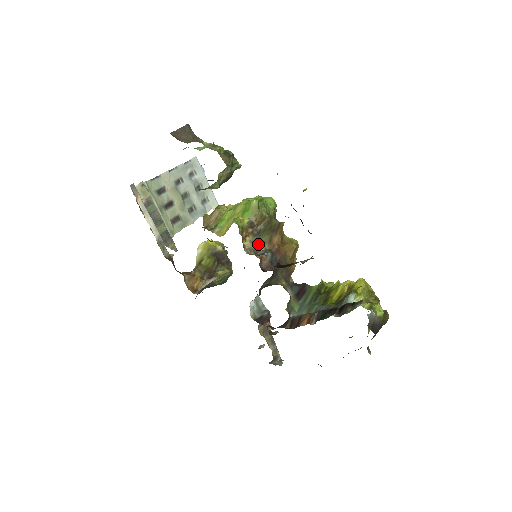
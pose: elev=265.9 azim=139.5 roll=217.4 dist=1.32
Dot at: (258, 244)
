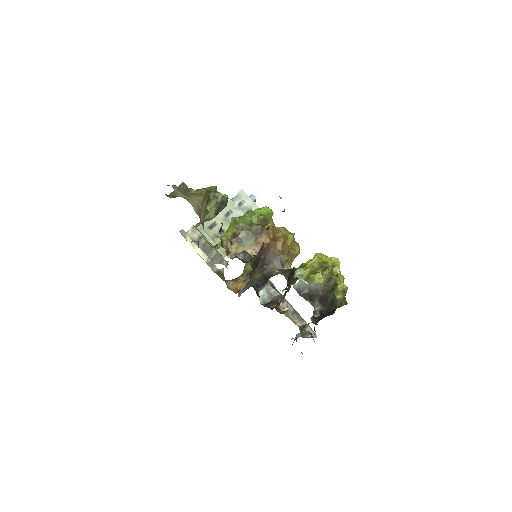
Dot at: (245, 248)
